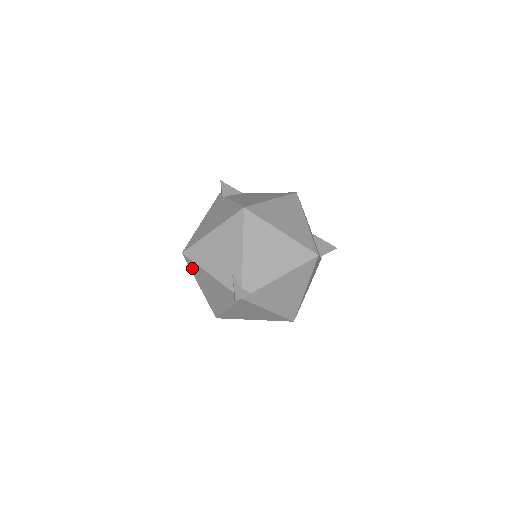
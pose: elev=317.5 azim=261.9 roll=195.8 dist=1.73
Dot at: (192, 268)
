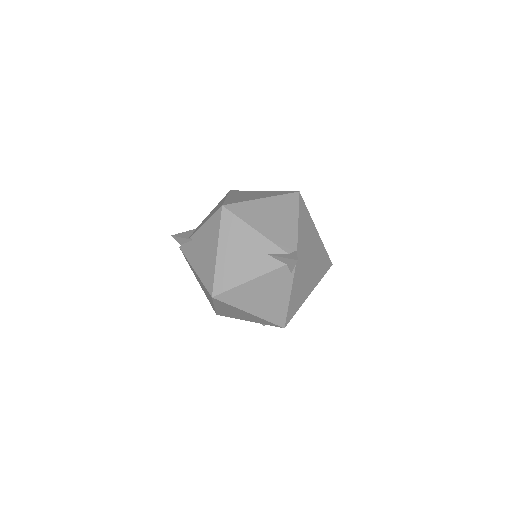
Dot at: (231, 300)
